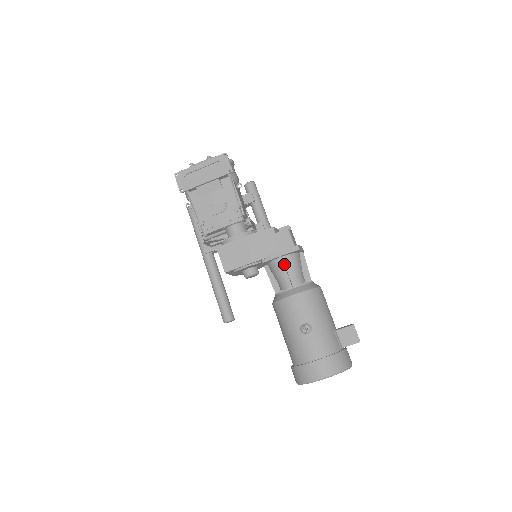
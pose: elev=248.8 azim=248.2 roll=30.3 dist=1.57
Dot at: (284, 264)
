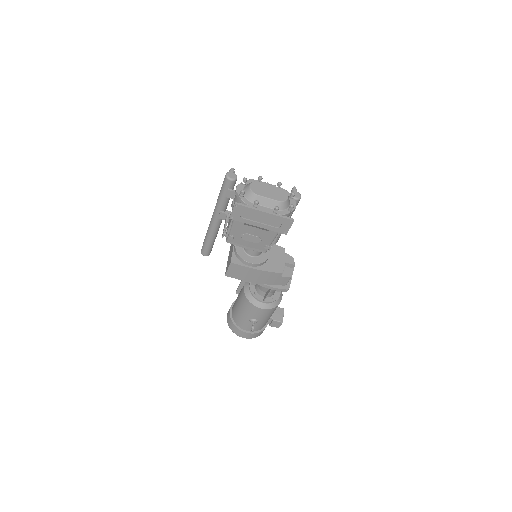
Dot at: (270, 290)
